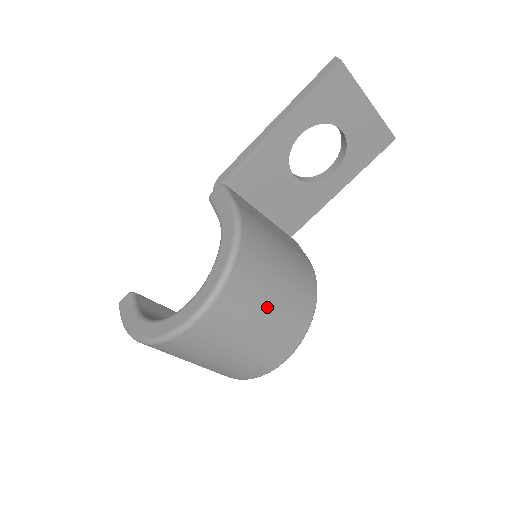
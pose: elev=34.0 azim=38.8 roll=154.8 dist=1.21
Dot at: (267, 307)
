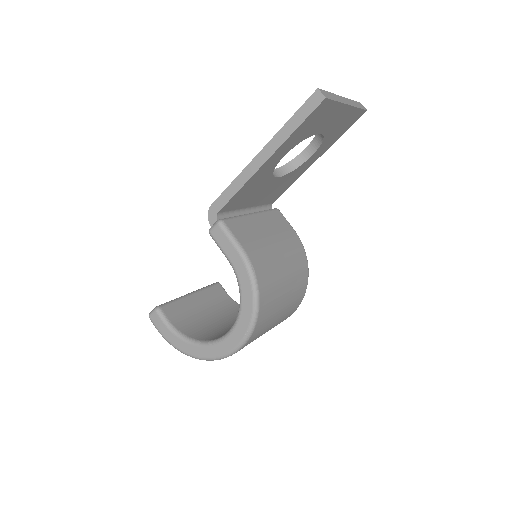
Dot at: (281, 309)
